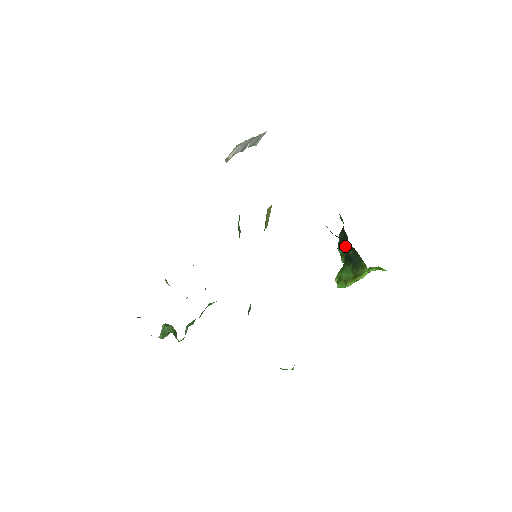
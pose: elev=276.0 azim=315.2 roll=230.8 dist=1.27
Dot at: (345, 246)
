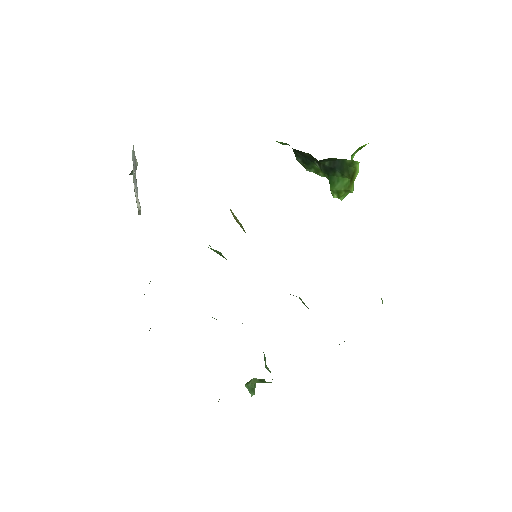
Dot at: (313, 163)
